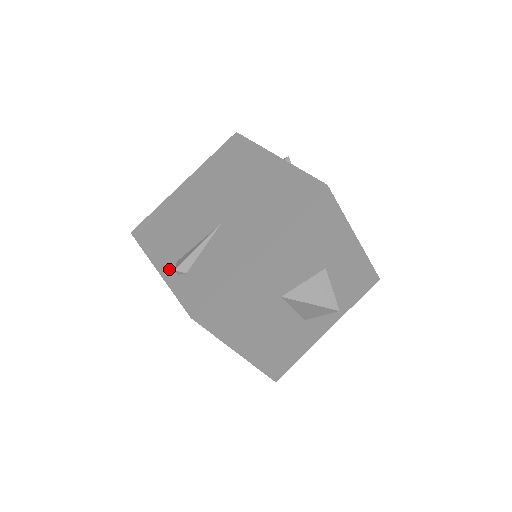
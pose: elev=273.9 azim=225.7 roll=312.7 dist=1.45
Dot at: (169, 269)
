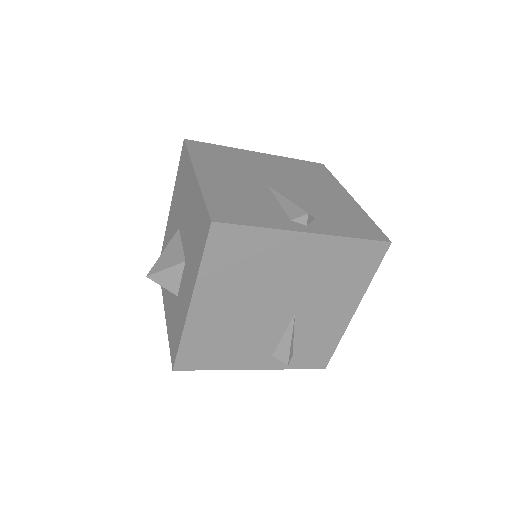
Dot at: (270, 363)
